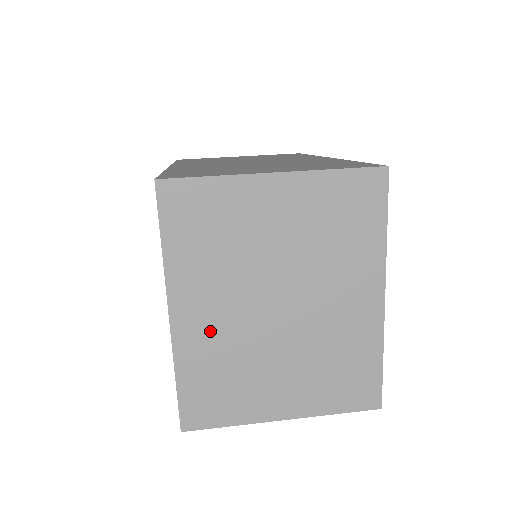
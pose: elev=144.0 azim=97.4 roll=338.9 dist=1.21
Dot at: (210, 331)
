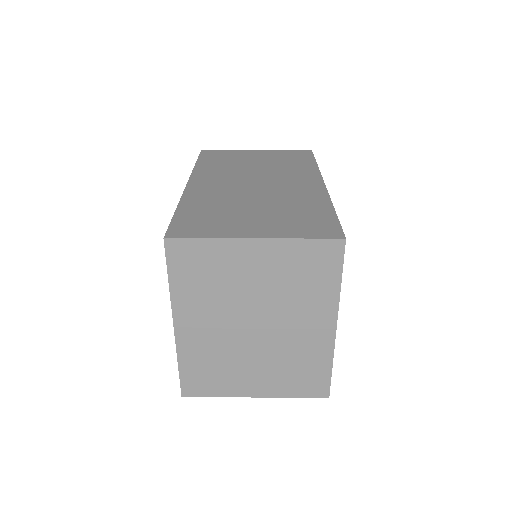
Dot at: (203, 338)
